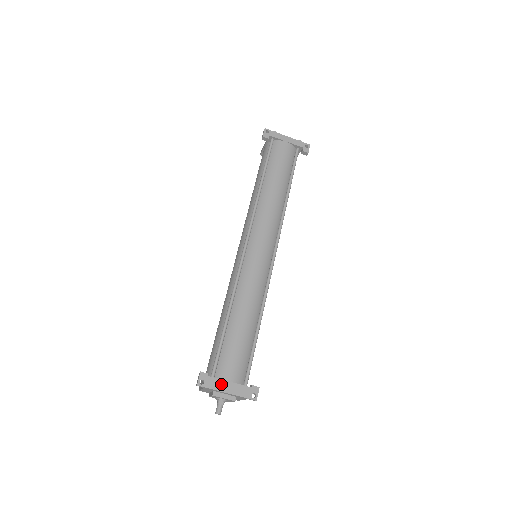
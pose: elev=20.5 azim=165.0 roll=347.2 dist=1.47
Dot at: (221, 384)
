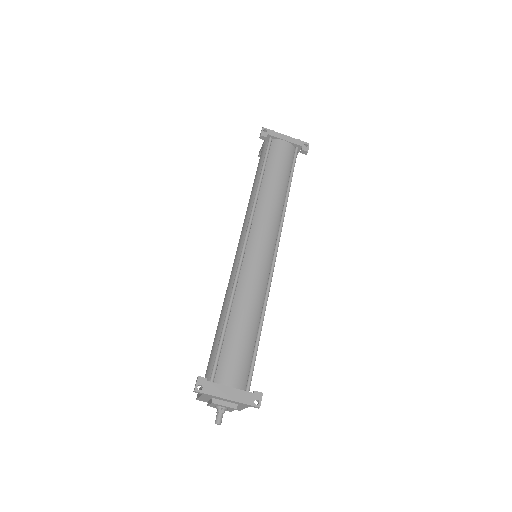
Dot at: (221, 389)
